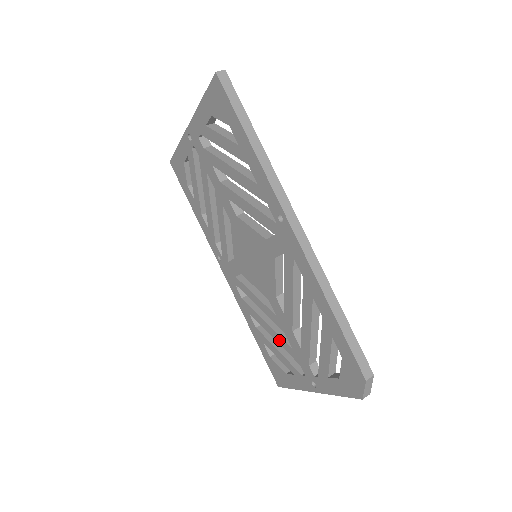
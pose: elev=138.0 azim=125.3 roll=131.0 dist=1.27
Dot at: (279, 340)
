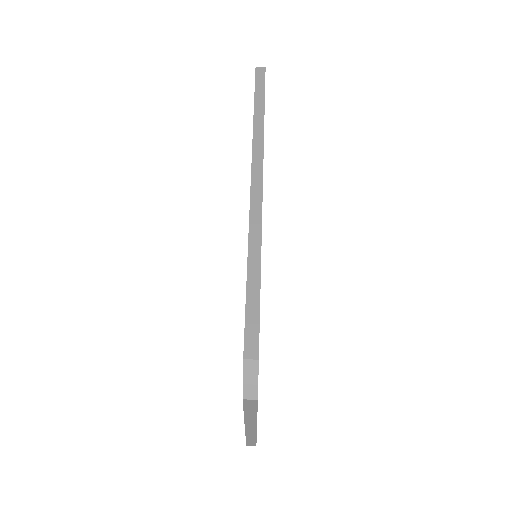
Dot at: occluded
